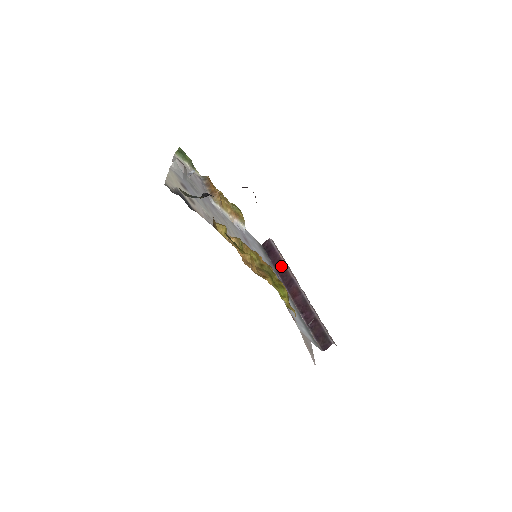
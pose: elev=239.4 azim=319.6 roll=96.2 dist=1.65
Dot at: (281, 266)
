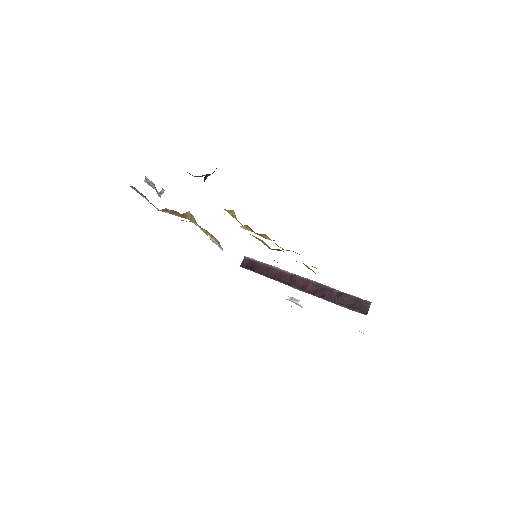
Dot at: (273, 272)
